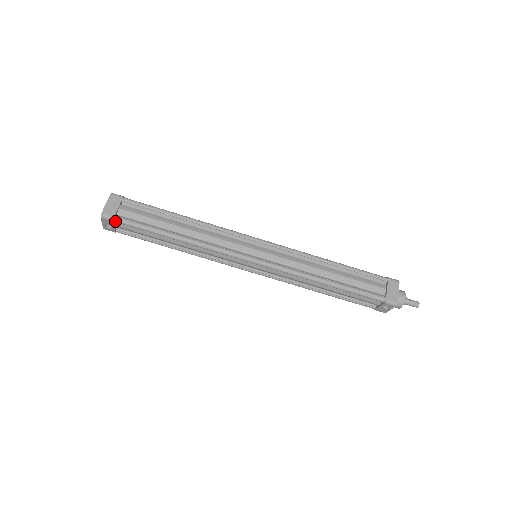
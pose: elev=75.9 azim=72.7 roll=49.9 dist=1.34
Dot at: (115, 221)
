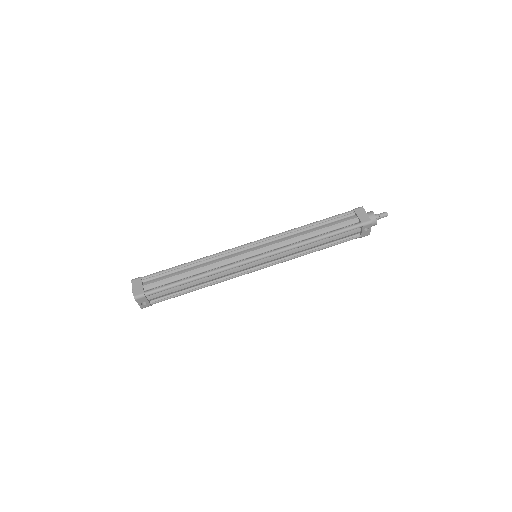
Dot at: (146, 296)
